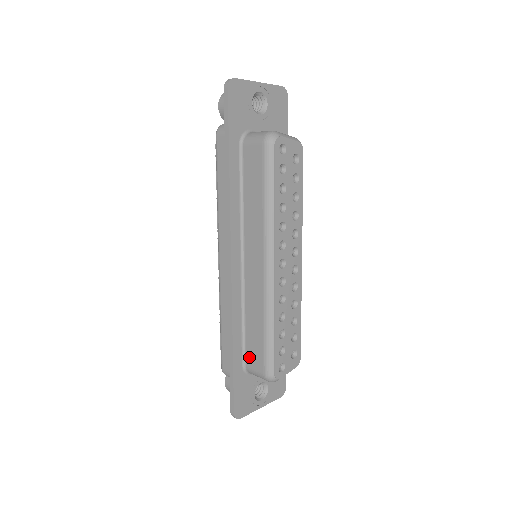
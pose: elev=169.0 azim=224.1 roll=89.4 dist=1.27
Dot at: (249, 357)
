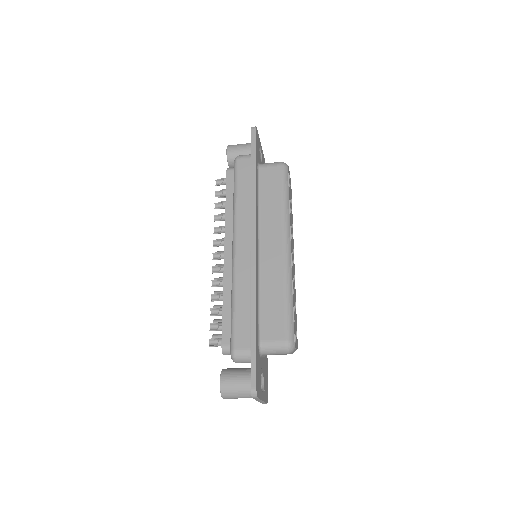
Dot at: (266, 330)
